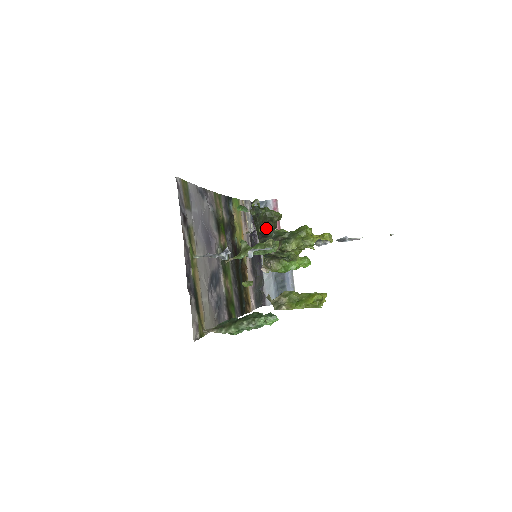
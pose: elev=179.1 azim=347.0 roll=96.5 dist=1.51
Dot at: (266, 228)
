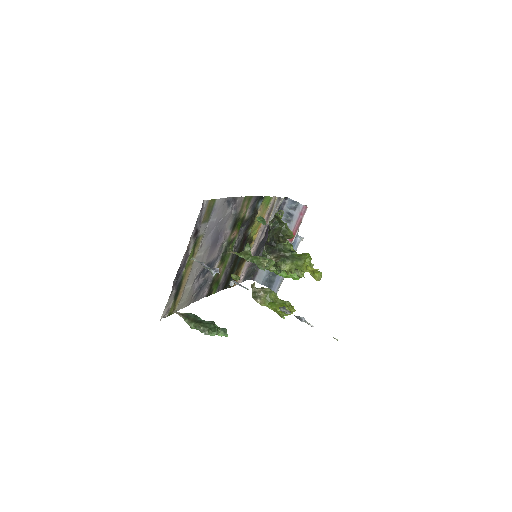
Dot at: (275, 240)
